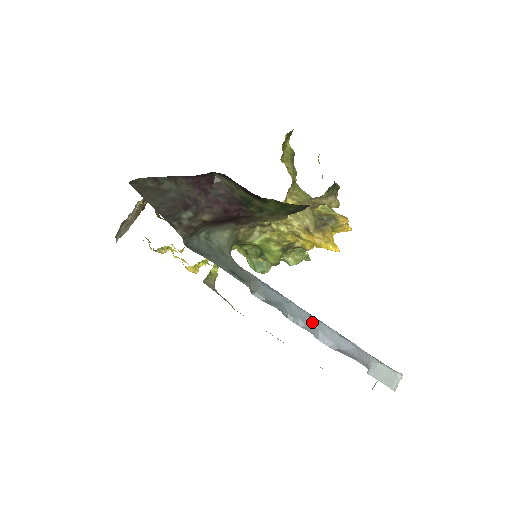
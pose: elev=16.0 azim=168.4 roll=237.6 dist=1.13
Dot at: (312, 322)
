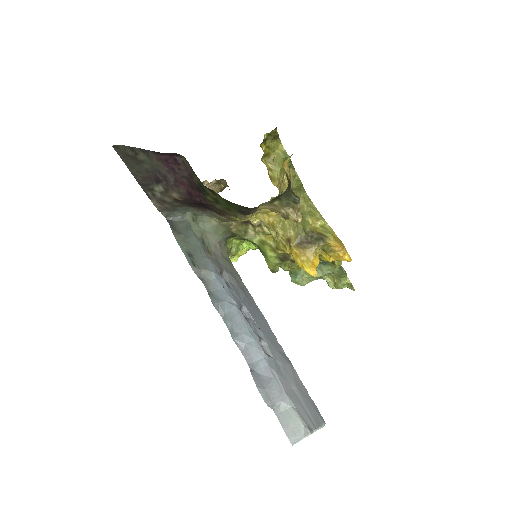
Dot at: (243, 332)
